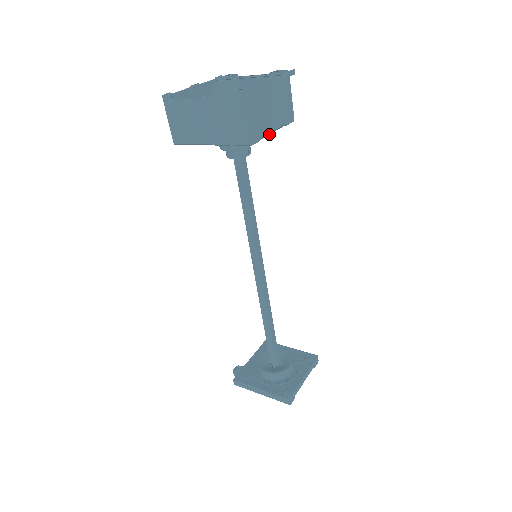
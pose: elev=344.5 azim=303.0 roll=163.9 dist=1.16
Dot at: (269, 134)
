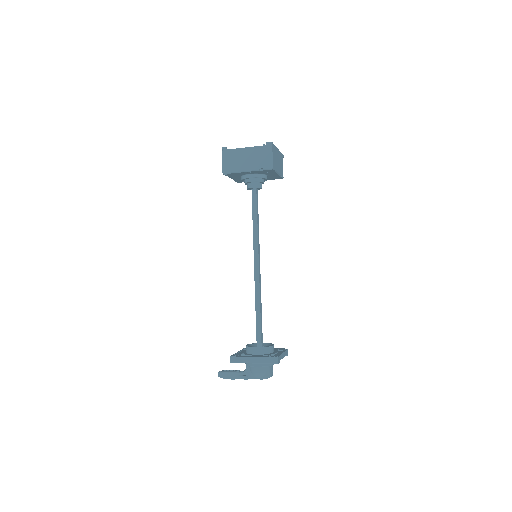
Dot at: (277, 173)
